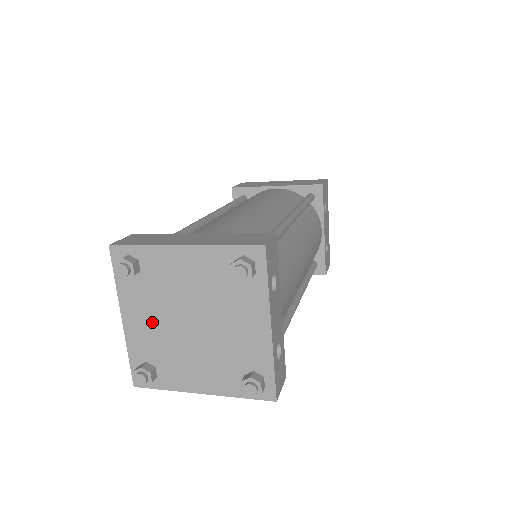
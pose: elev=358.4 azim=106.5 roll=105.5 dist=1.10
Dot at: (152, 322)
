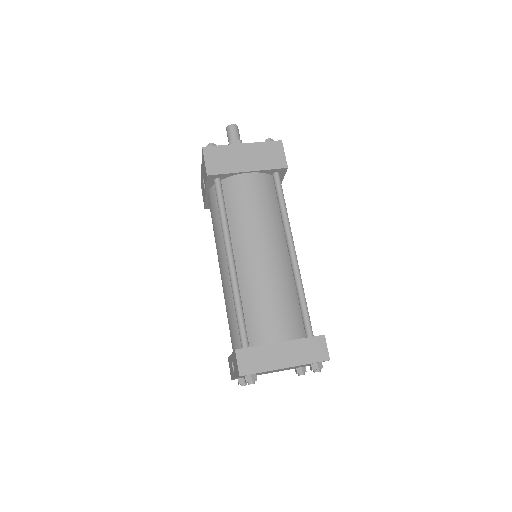
Dot at: occluded
